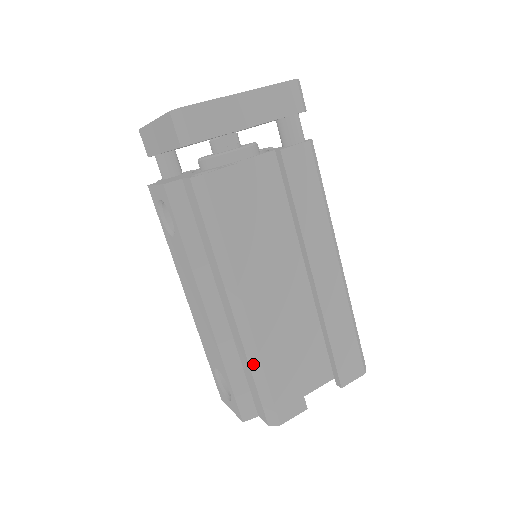
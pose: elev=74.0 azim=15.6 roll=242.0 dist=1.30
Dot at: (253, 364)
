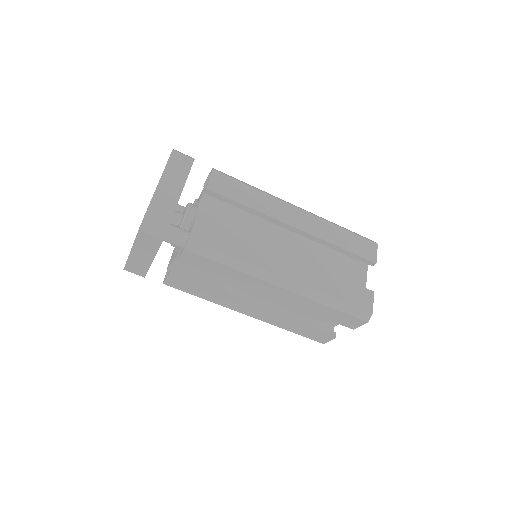
Dot at: occluded
